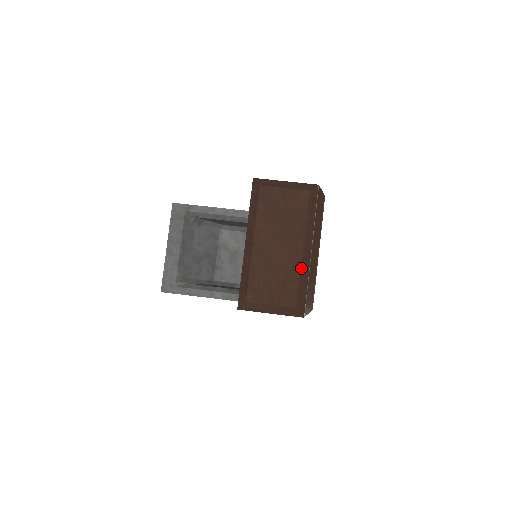
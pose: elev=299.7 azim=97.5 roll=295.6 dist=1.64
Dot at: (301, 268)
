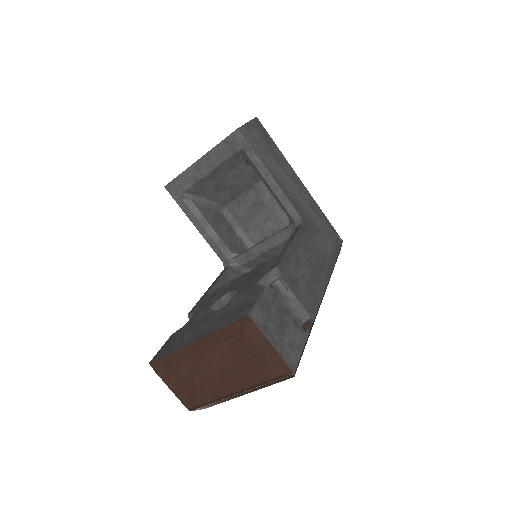
Dot at: (215, 399)
